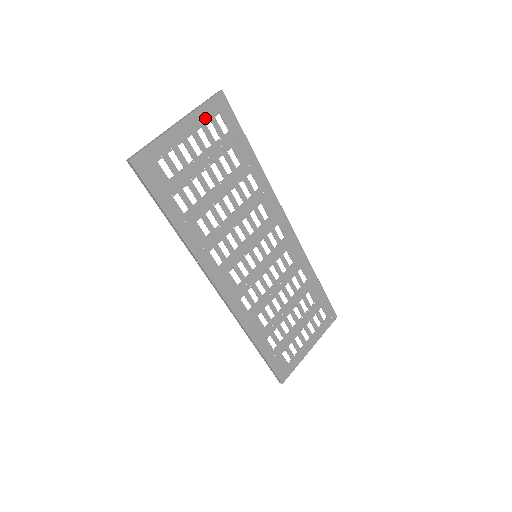
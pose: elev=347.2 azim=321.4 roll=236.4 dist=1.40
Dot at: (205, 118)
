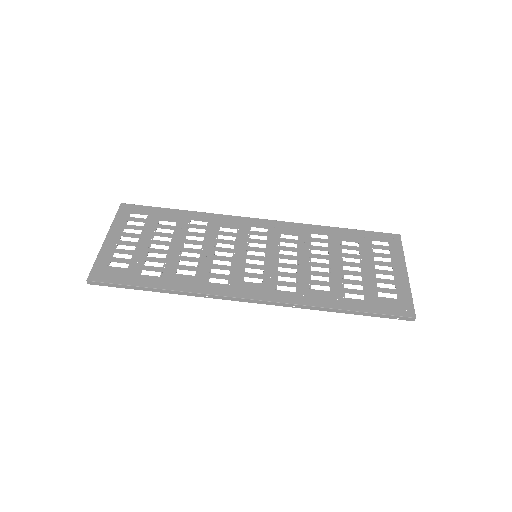
Dot at: (123, 223)
